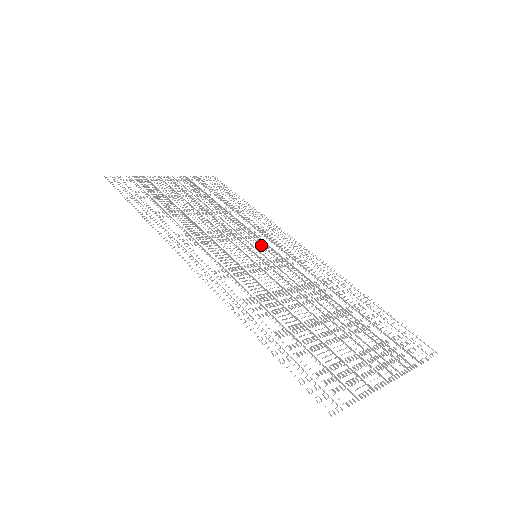
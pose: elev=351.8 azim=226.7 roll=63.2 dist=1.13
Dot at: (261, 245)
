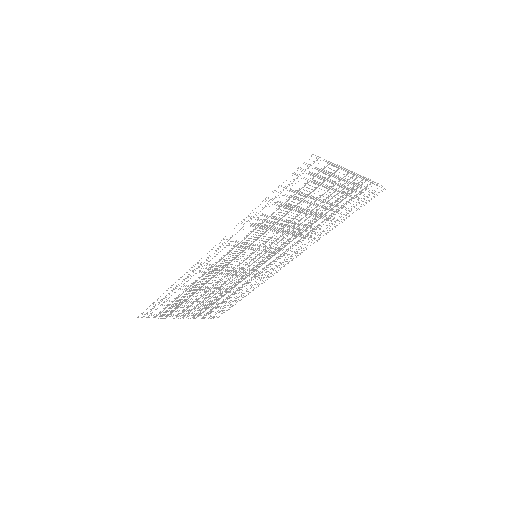
Dot at: (259, 264)
